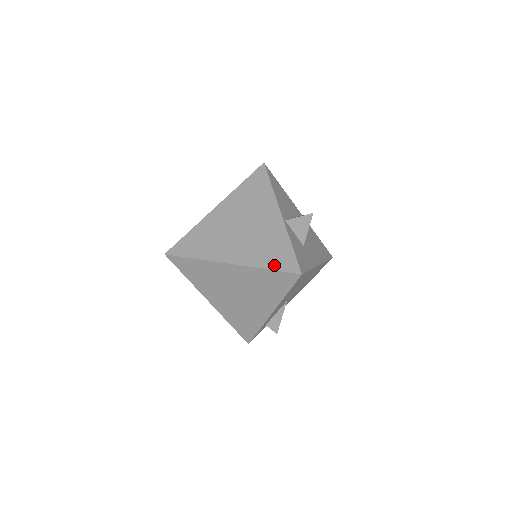
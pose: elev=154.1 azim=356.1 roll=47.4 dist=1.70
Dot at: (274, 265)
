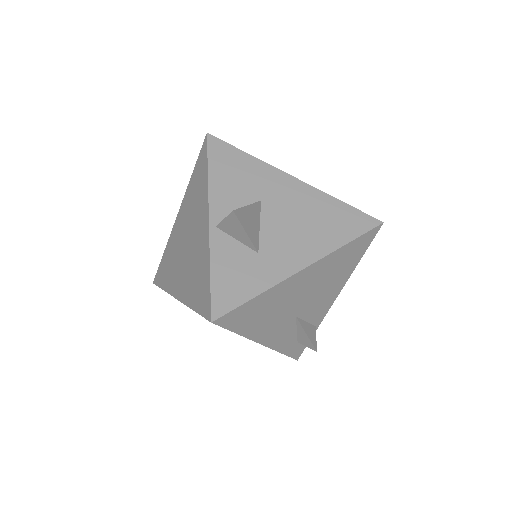
Dot at: (197, 304)
